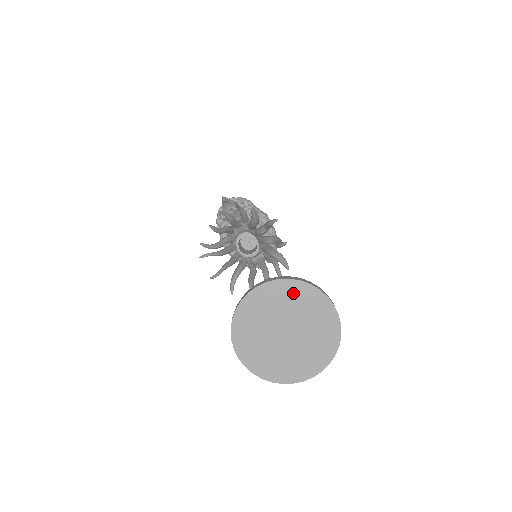
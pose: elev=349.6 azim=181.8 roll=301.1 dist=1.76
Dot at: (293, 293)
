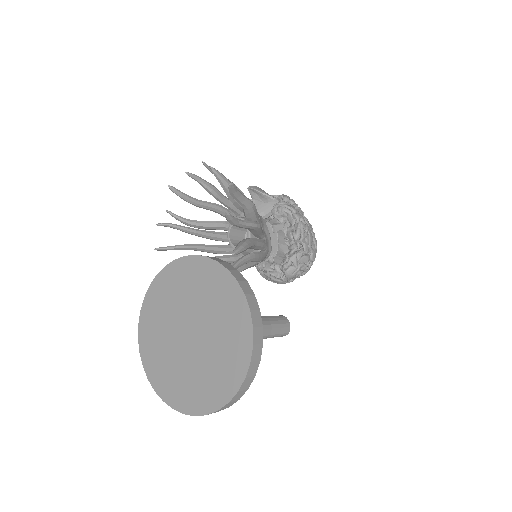
Dot at: (207, 278)
